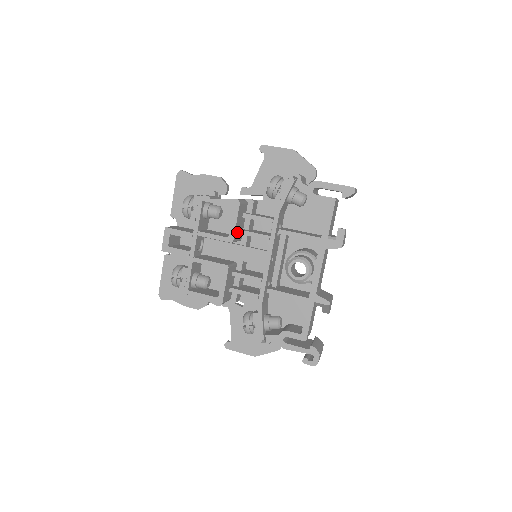
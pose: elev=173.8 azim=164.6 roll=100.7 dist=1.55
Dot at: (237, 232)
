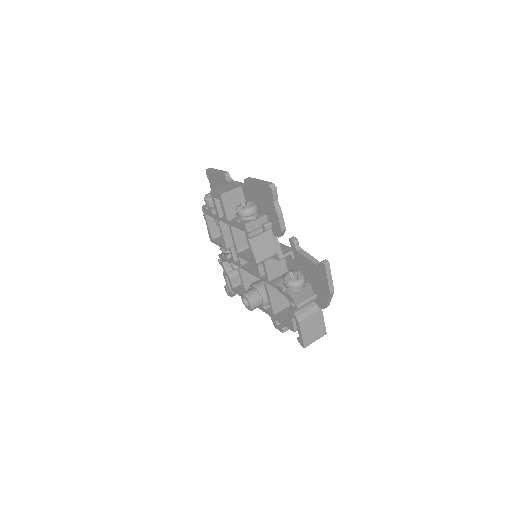
Dot at: occluded
